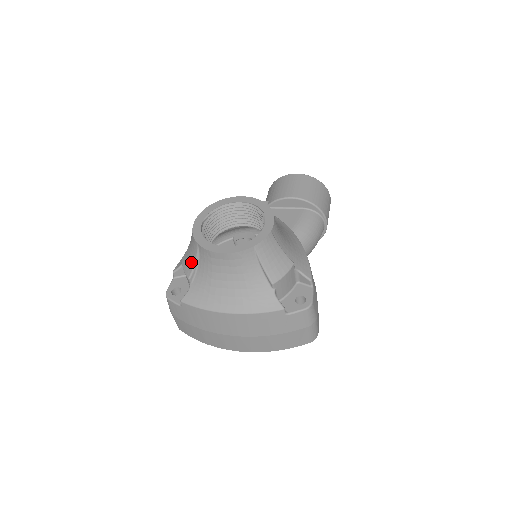
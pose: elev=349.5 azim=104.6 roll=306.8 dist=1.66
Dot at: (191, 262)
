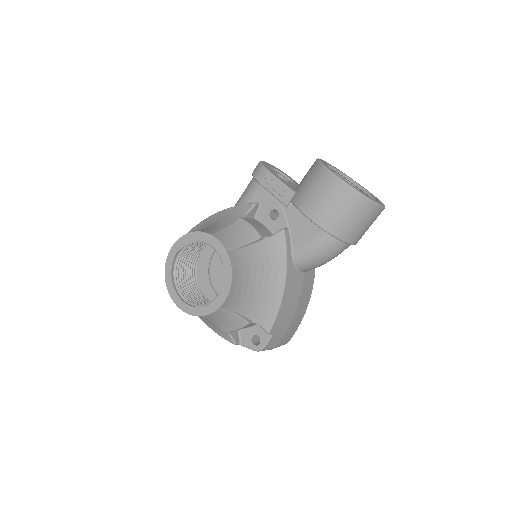
Dot at: occluded
